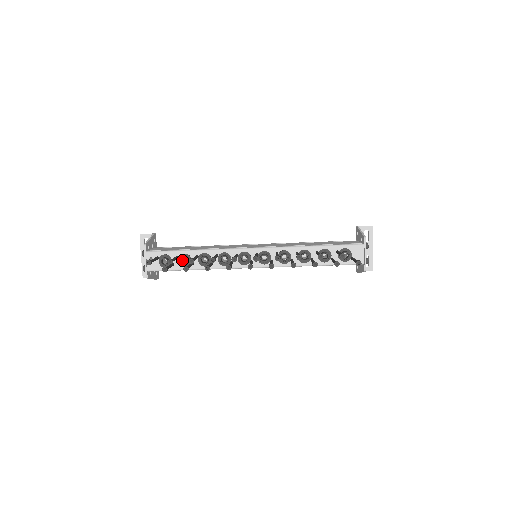
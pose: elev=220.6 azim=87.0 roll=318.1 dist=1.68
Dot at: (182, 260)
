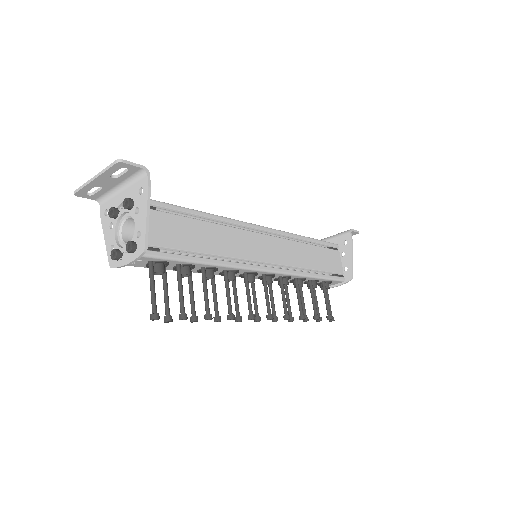
Dot at: occluded
